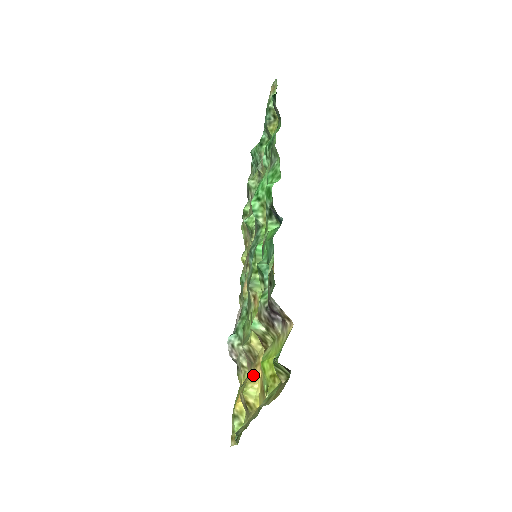
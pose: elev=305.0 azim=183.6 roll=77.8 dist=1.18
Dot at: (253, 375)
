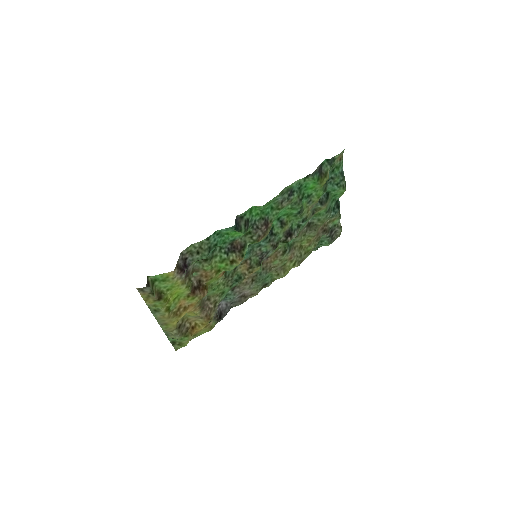
Dot at: (190, 310)
